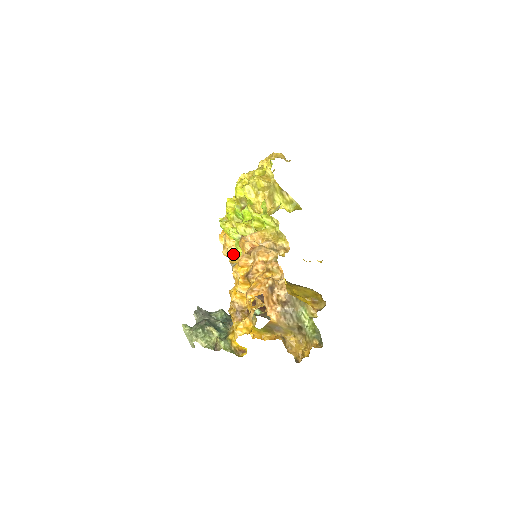
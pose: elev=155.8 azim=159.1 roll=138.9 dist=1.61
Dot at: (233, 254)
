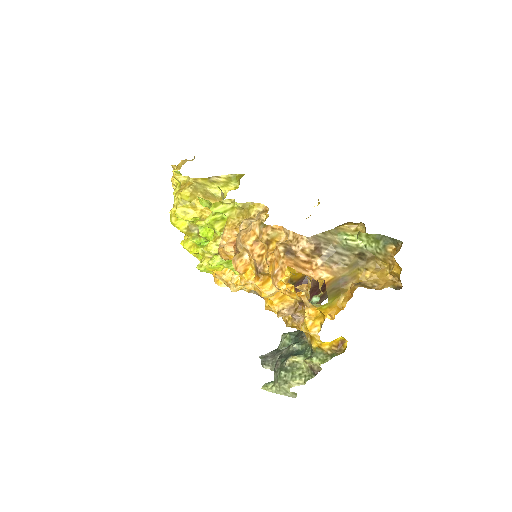
Dot at: occluded
